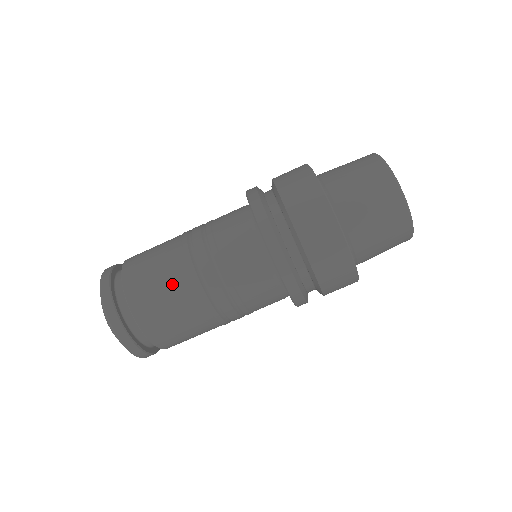
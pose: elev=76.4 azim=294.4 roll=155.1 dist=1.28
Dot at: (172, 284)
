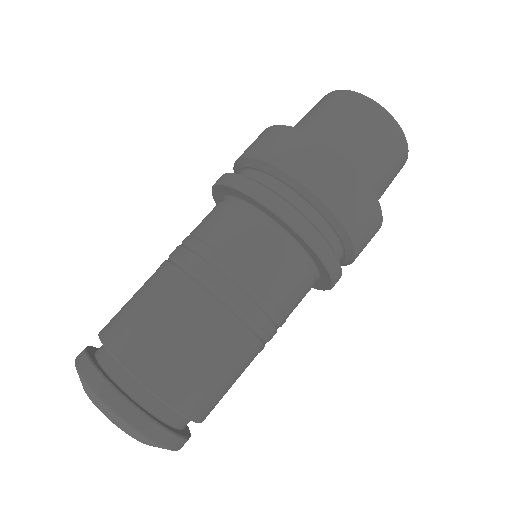
Dot at: (154, 296)
